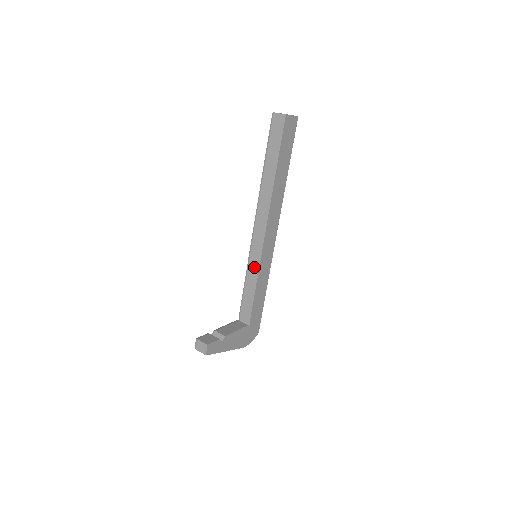
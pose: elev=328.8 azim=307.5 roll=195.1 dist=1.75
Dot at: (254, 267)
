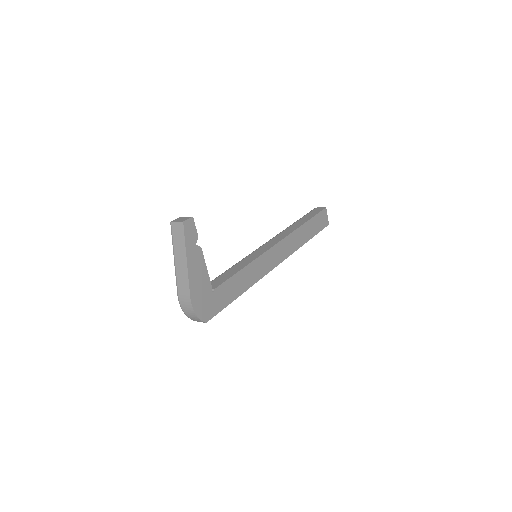
Dot at: (250, 259)
